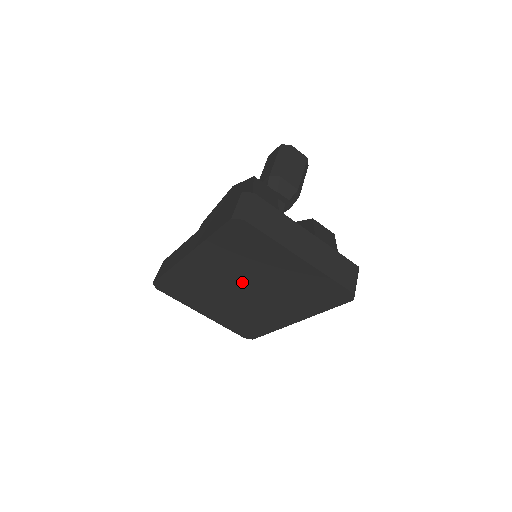
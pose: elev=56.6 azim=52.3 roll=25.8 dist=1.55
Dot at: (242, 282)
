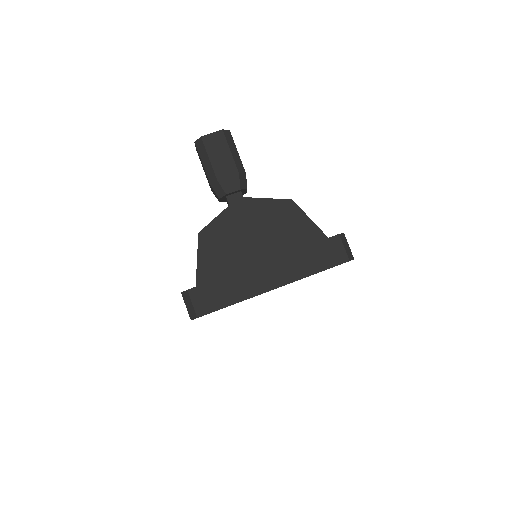
Dot at: occluded
